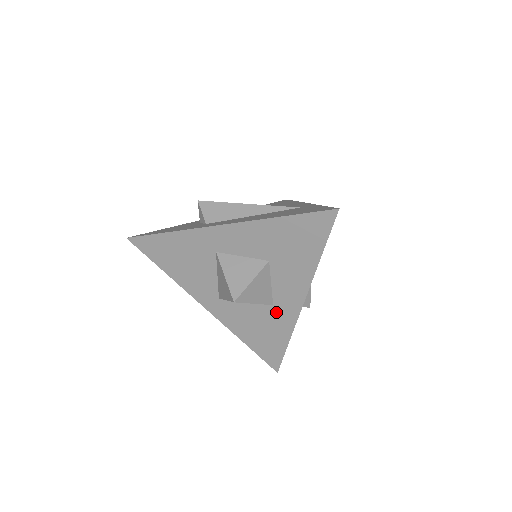
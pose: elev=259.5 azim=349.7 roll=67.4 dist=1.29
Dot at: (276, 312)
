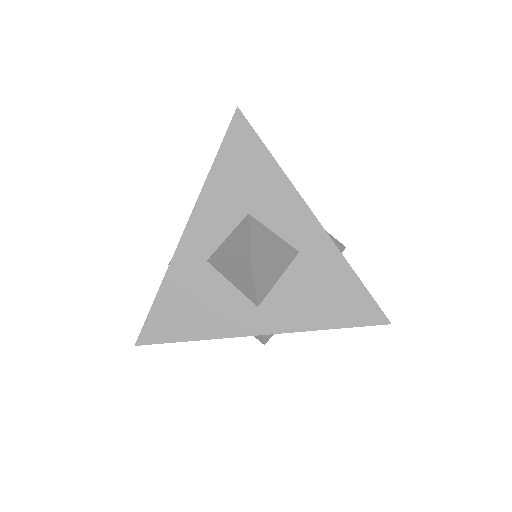
Dot at: (309, 256)
